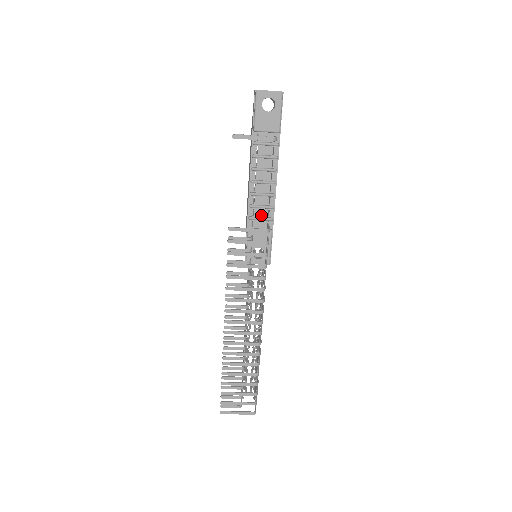
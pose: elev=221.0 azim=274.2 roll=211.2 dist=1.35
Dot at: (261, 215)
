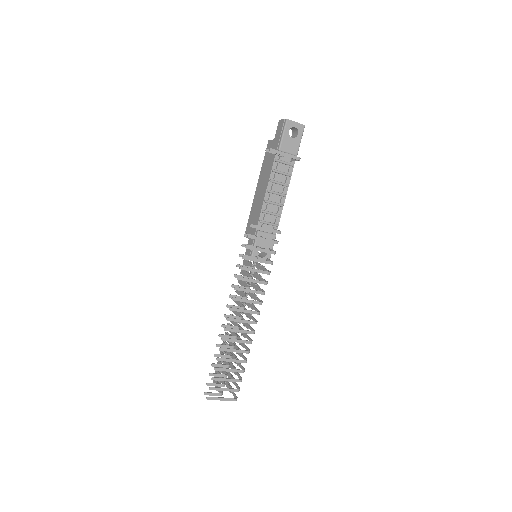
Dot at: (269, 220)
